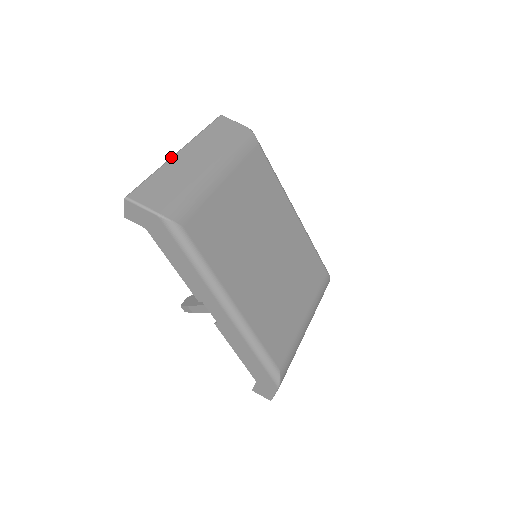
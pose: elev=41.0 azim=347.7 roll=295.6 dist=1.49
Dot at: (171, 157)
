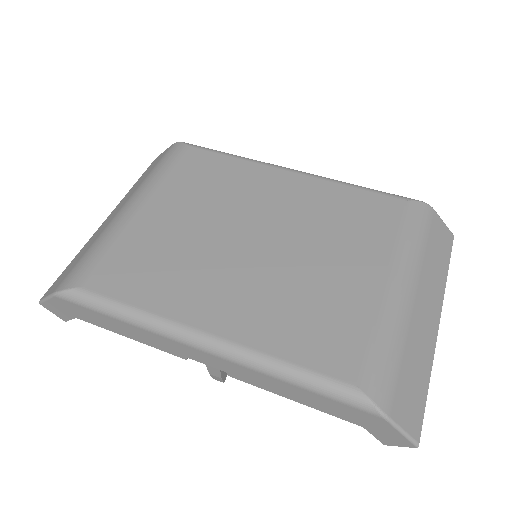
Dot at: occluded
